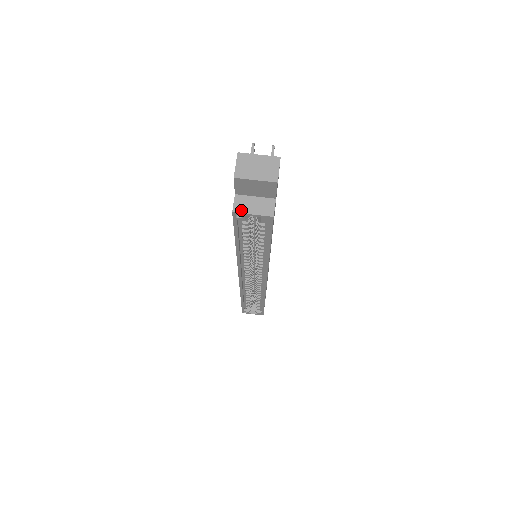
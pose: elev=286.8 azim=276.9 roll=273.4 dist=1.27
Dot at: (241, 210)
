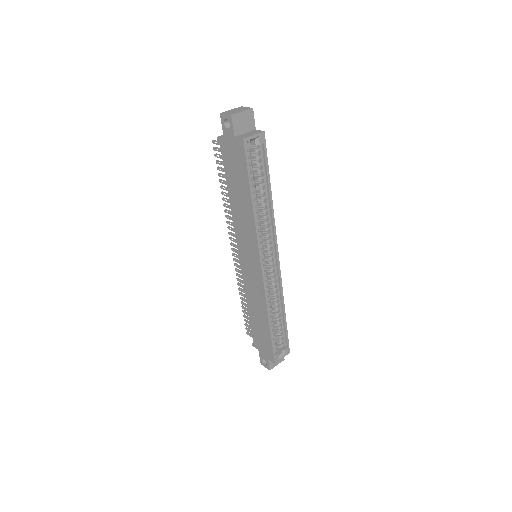
Dot at: (246, 137)
